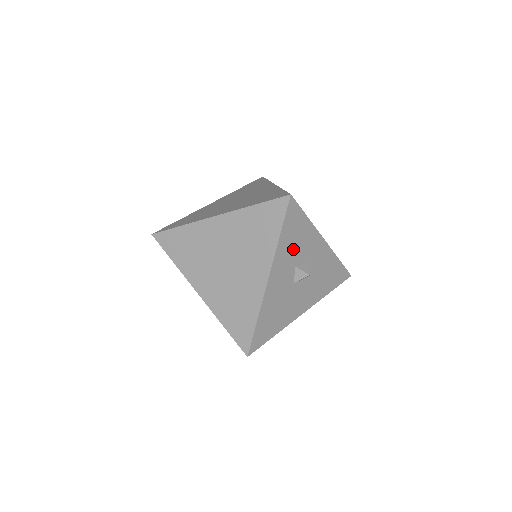
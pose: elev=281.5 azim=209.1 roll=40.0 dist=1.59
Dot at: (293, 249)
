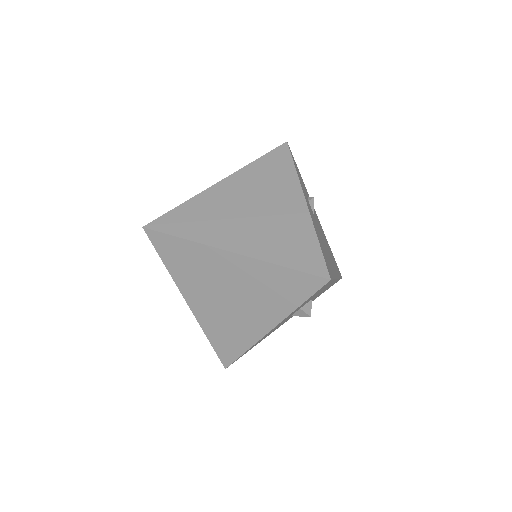
Dot at: (306, 302)
